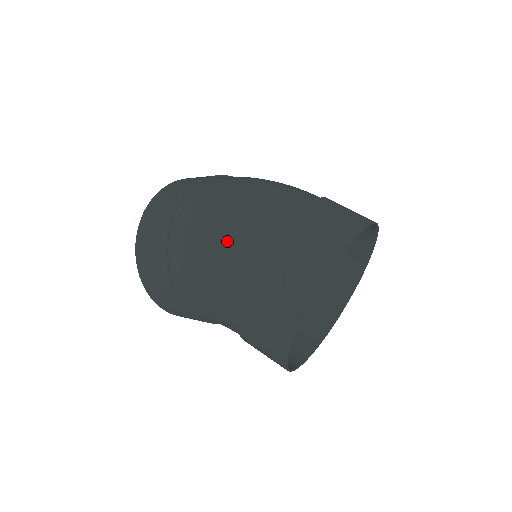
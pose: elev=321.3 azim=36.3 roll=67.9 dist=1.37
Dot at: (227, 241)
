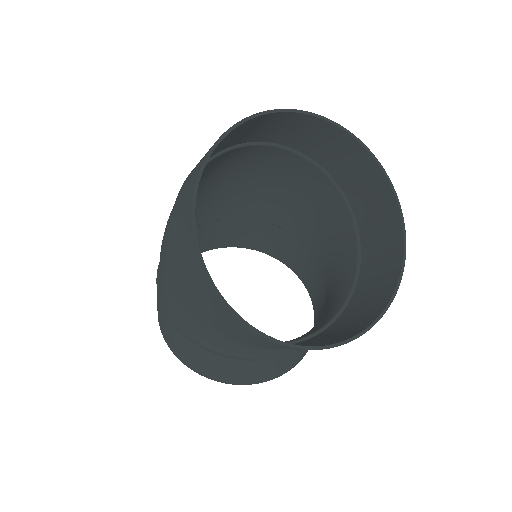
Dot at: occluded
